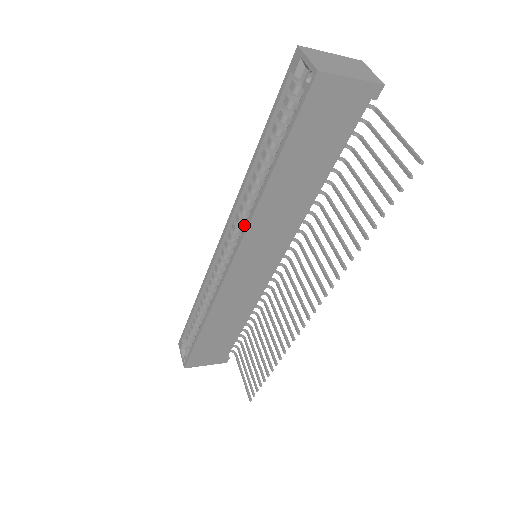
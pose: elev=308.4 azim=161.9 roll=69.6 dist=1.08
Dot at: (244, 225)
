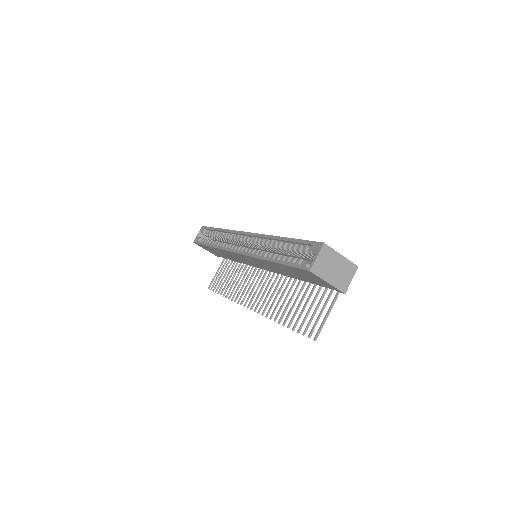
Dot at: occluded
